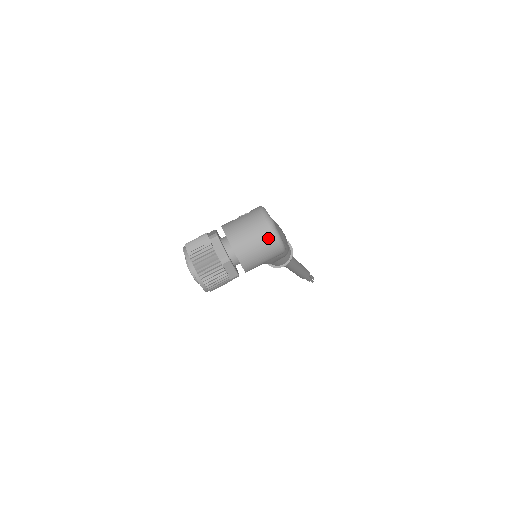
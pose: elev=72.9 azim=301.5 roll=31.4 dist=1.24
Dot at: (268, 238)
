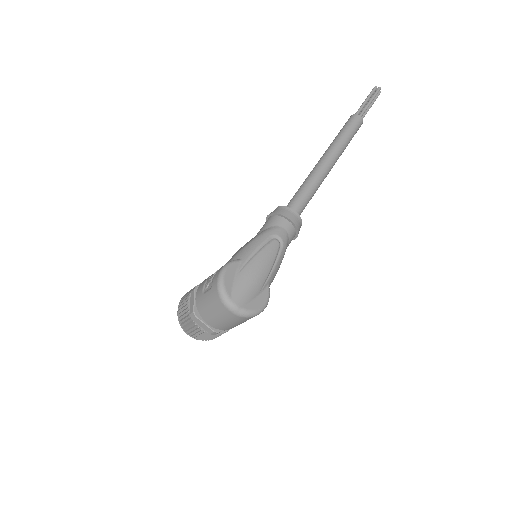
Dot at: (239, 319)
